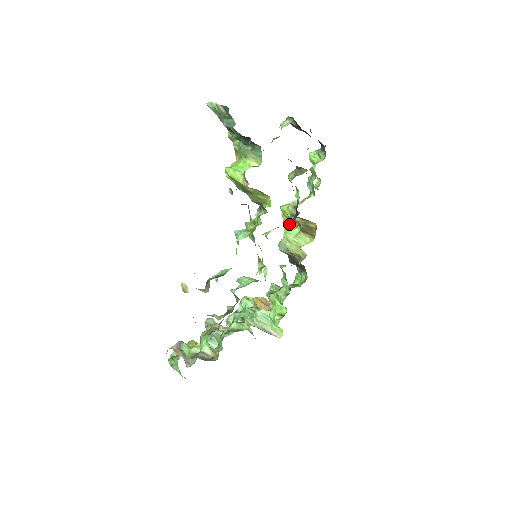
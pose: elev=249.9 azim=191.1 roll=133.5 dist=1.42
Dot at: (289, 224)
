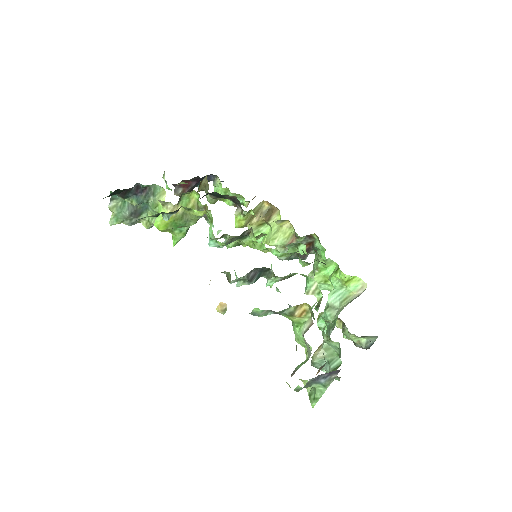
Dot at: (262, 237)
